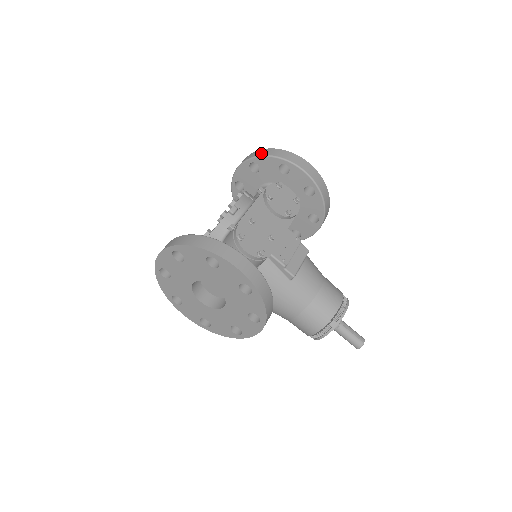
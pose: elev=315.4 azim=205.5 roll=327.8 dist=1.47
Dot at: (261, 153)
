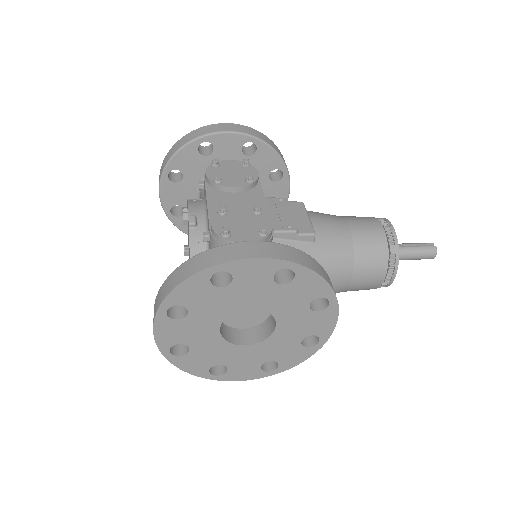
Dot at: (169, 155)
